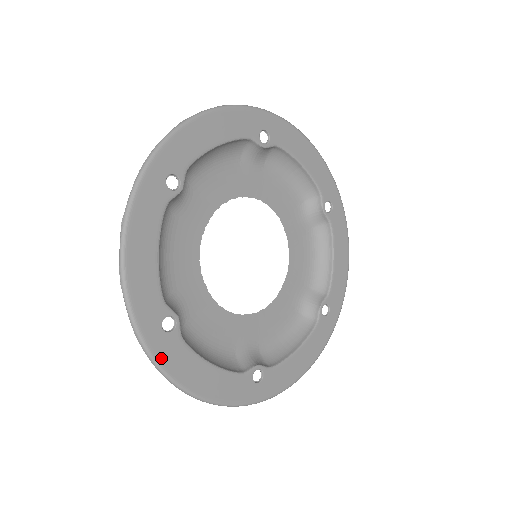
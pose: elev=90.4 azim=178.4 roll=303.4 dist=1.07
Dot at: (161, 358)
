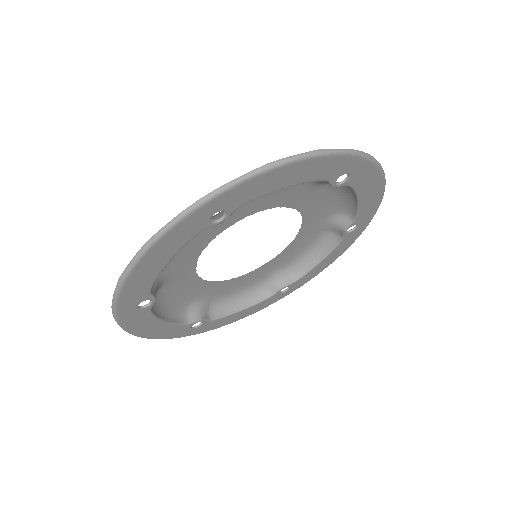
Dot at: (125, 321)
